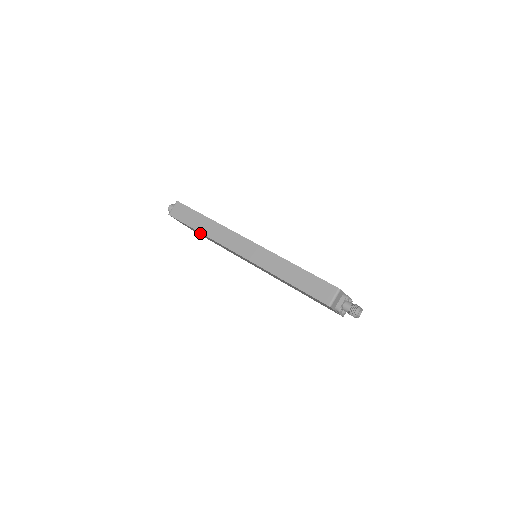
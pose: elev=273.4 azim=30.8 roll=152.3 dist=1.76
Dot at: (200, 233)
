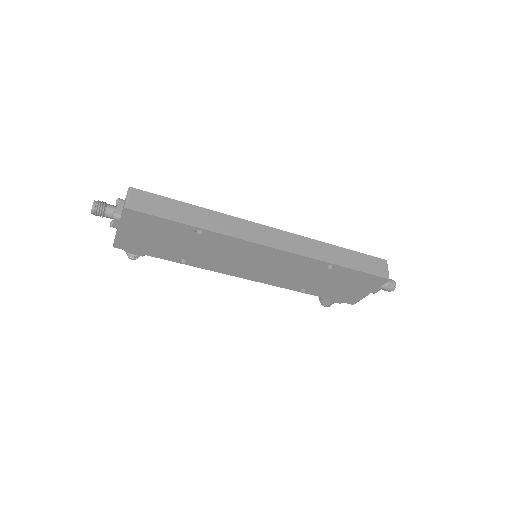
Dot at: (182, 233)
